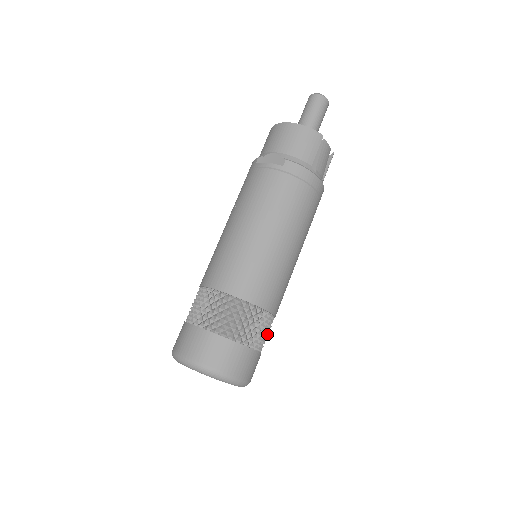
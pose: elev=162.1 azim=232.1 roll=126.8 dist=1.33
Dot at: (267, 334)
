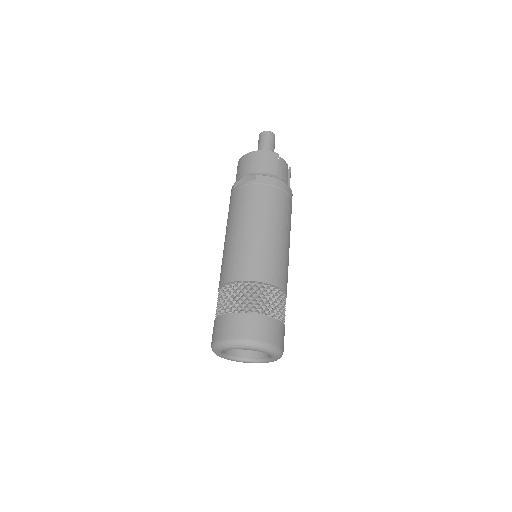
Dot at: (284, 310)
